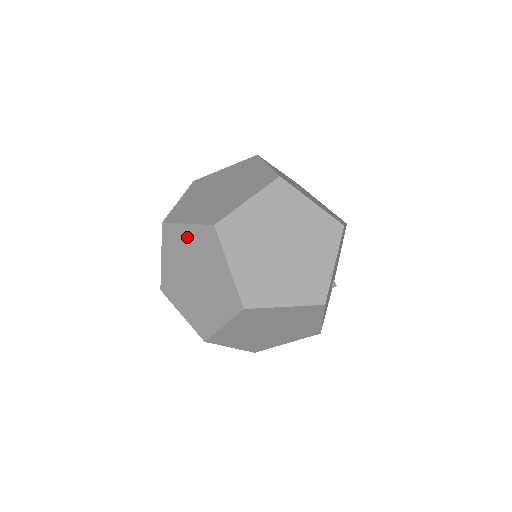
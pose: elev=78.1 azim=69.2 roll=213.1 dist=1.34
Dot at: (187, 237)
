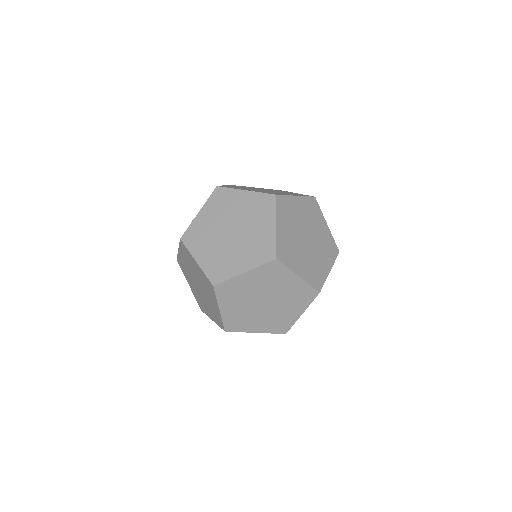
Dot at: (196, 267)
